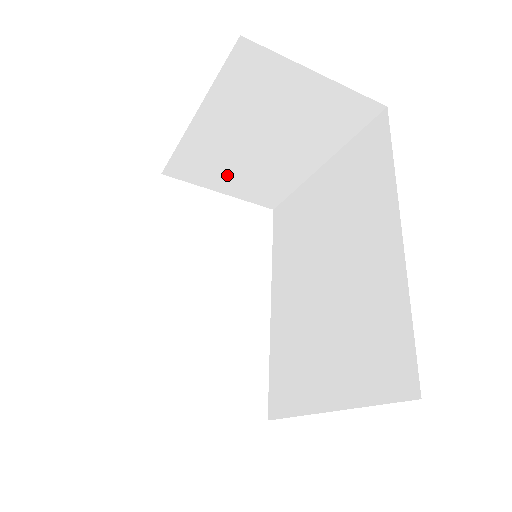
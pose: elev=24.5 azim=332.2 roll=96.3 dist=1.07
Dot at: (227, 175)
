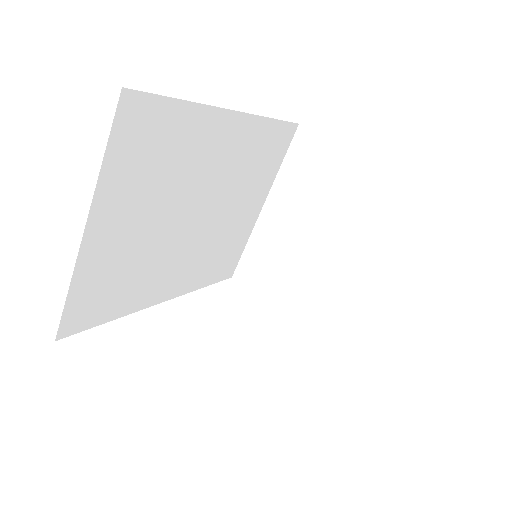
Dot at: (284, 282)
